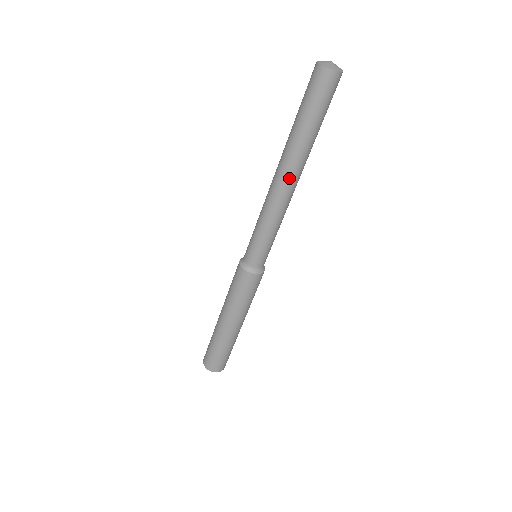
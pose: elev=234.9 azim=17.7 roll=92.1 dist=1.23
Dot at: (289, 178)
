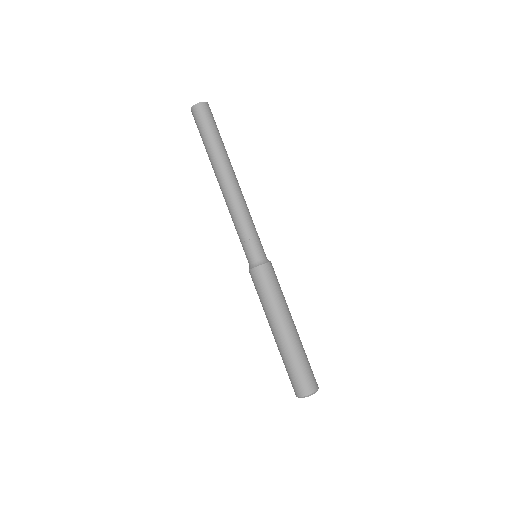
Dot at: (229, 177)
